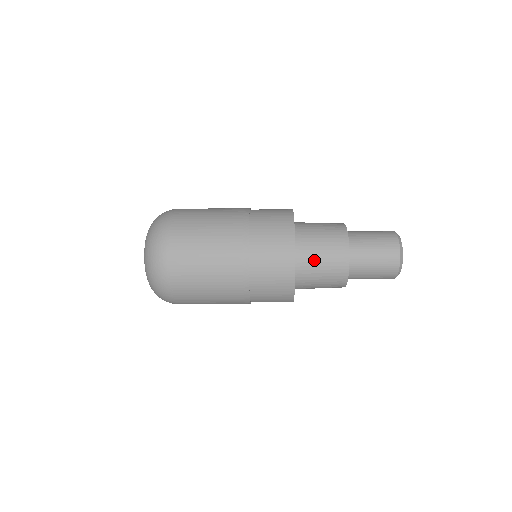
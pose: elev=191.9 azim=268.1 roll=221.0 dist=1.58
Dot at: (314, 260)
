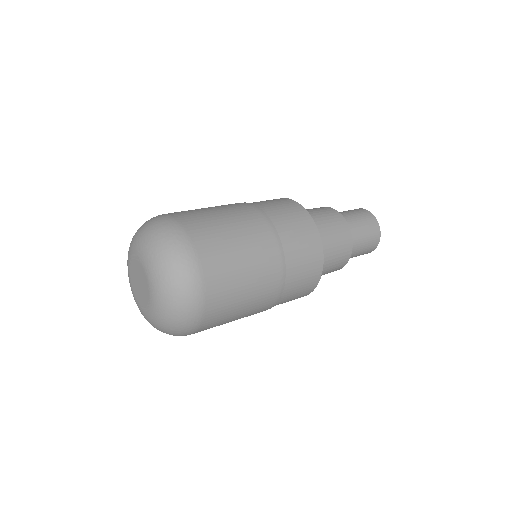
Dot at: (326, 238)
